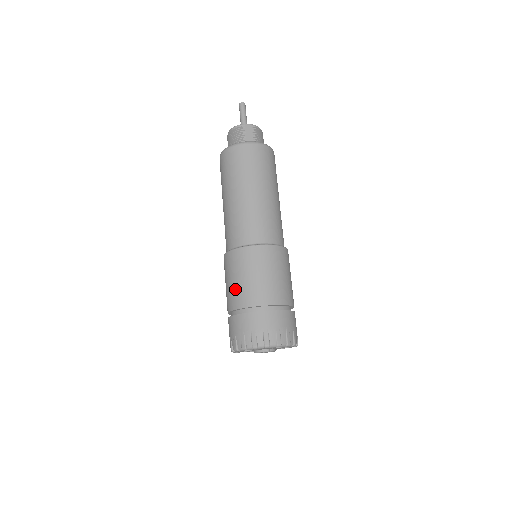
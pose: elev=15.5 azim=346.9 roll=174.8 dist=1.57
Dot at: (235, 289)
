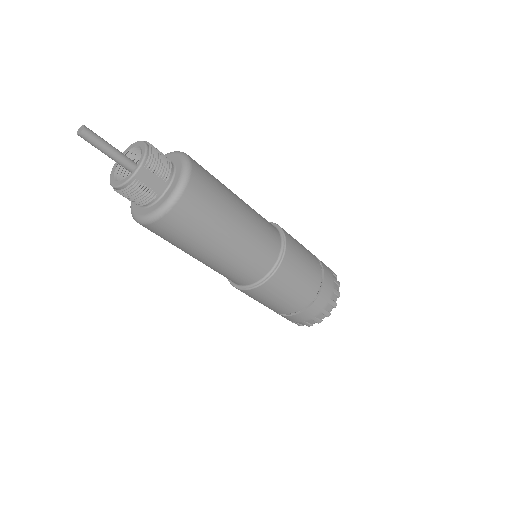
Dot at: (274, 307)
